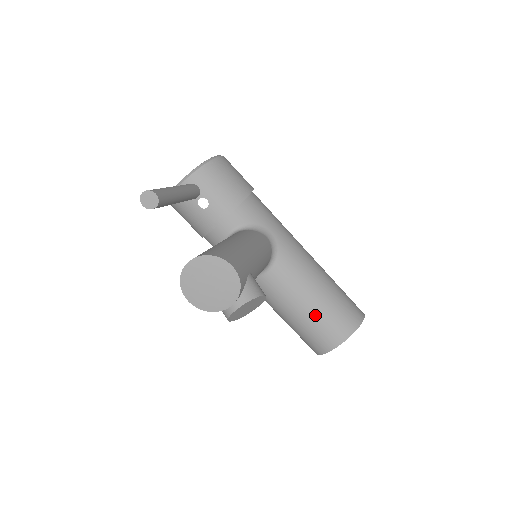
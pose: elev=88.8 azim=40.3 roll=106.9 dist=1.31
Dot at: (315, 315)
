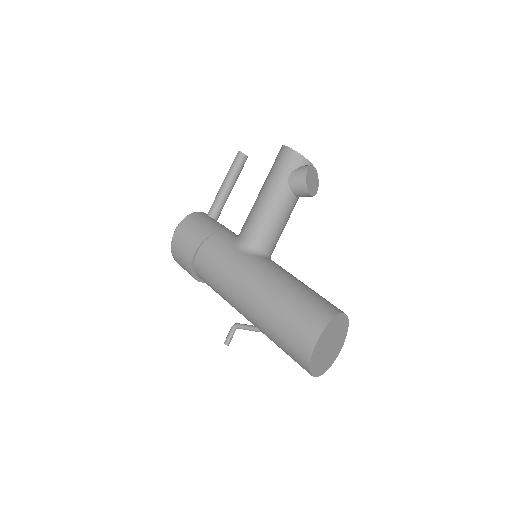
Dot at: occluded
